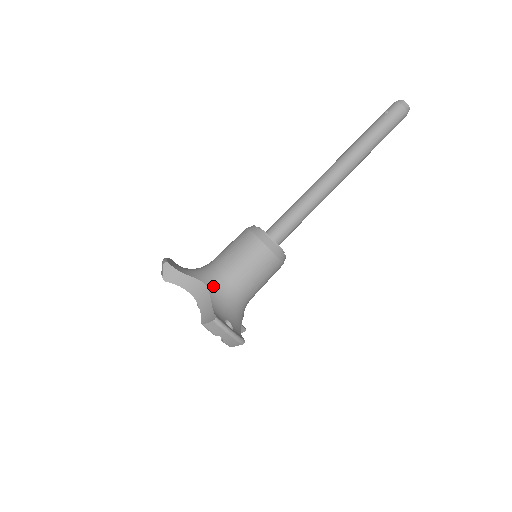
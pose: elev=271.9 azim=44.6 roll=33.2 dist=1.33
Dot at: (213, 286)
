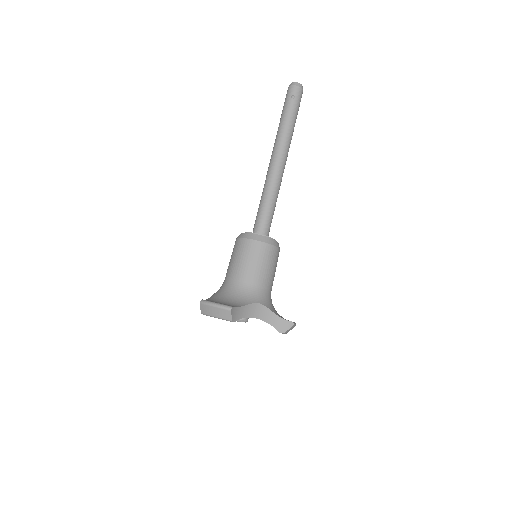
Dot at: (264, 301)
